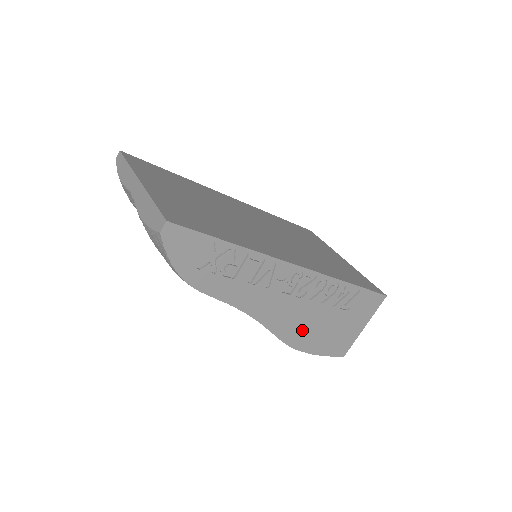
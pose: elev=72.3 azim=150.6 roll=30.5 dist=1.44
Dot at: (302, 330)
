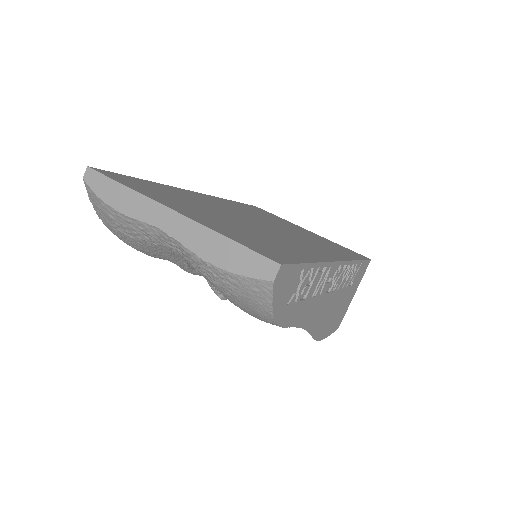
Dot at: (326, 320)
